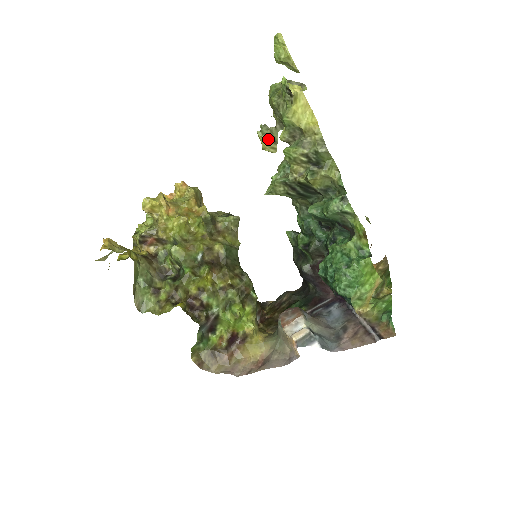
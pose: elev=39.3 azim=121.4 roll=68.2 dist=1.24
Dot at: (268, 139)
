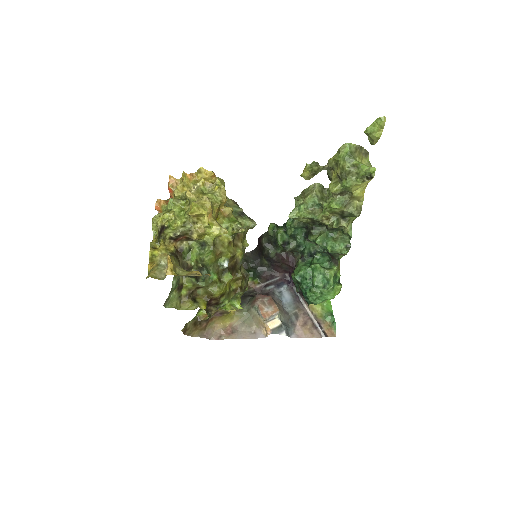
Dot at: (312, 172)
